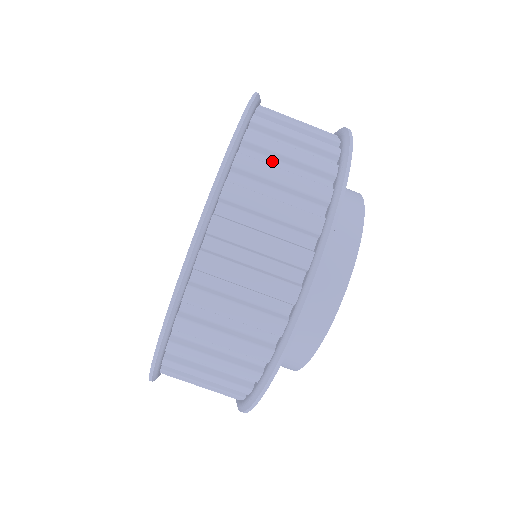
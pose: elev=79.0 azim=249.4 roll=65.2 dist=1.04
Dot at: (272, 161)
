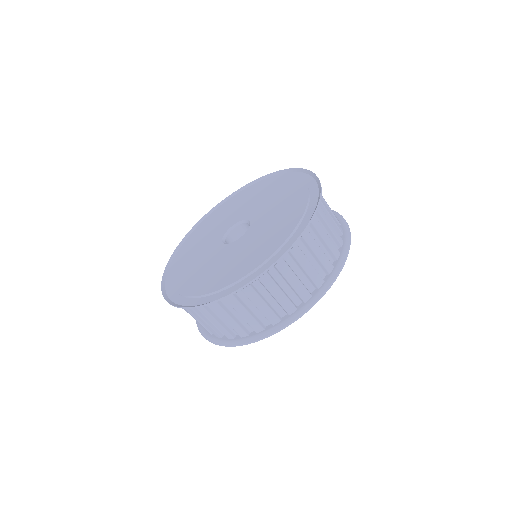
Dot at: (249, 301)
